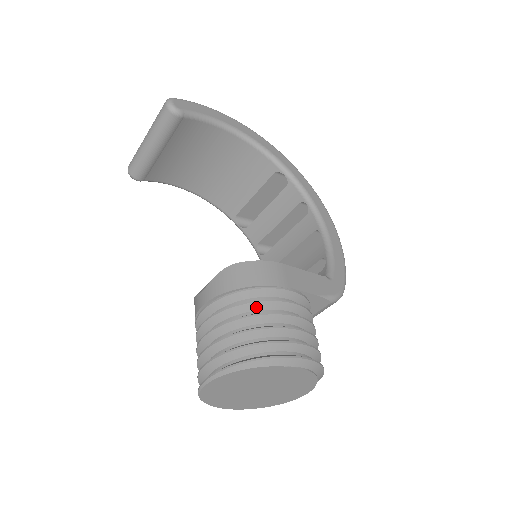
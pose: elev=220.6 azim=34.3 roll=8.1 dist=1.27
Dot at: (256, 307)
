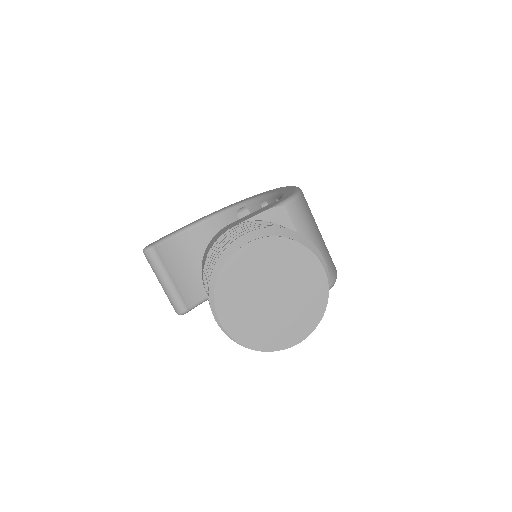
Dot at: occluded
